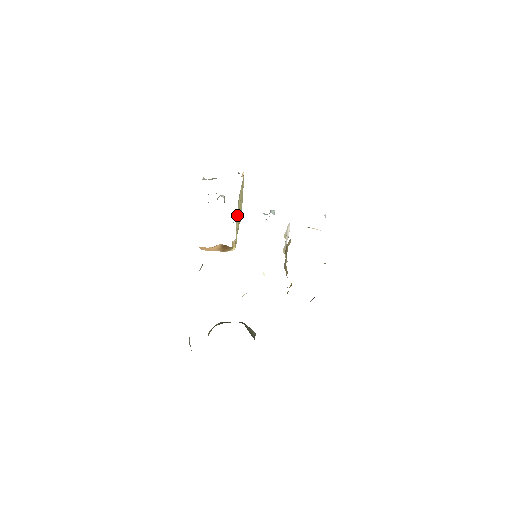
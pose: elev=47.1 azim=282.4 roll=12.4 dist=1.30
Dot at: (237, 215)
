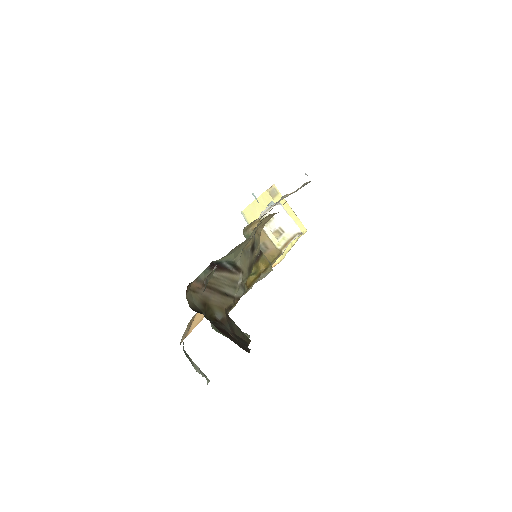
Dot at: occluded
